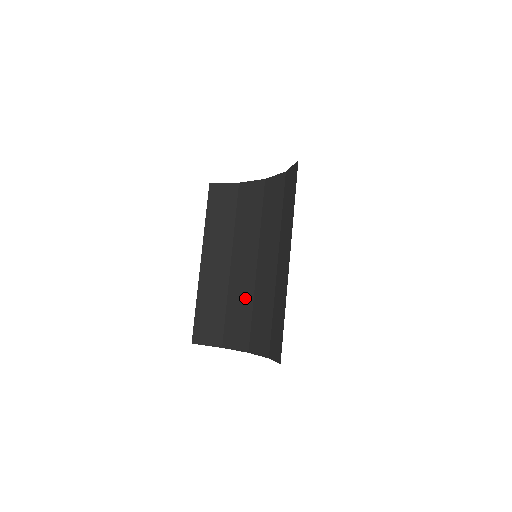
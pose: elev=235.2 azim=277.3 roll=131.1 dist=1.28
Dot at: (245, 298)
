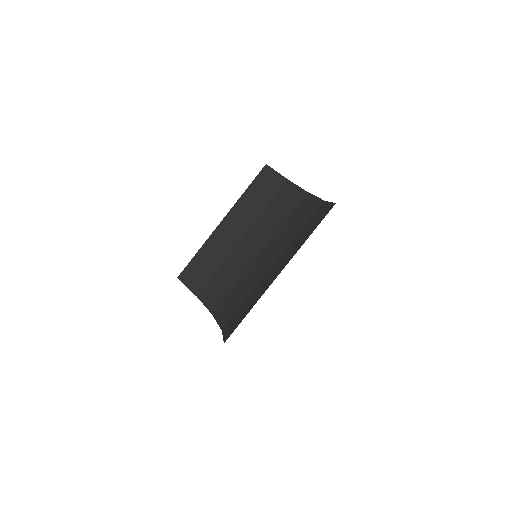
Dot at: (235, 273)
